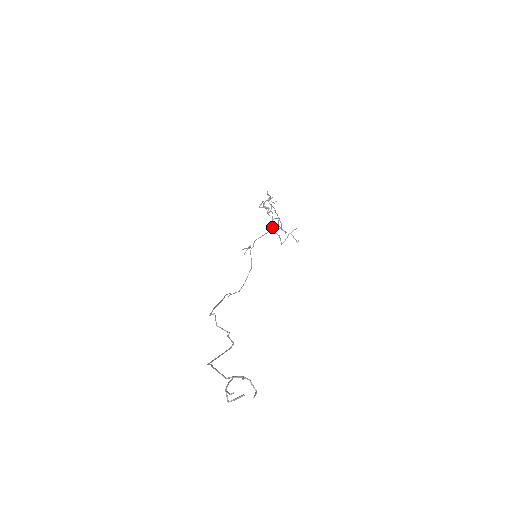
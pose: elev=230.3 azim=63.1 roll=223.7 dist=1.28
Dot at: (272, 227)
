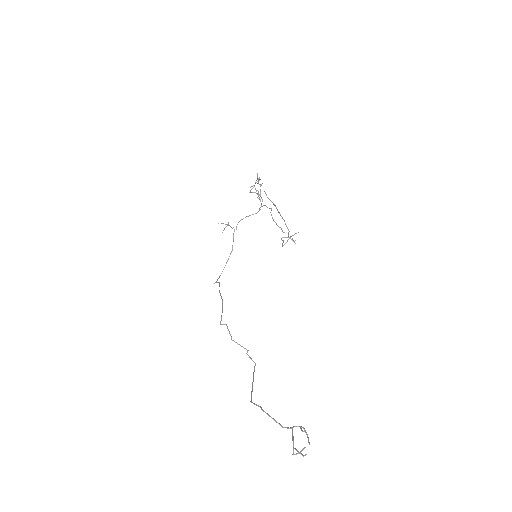
Dot at: (258, 211)
